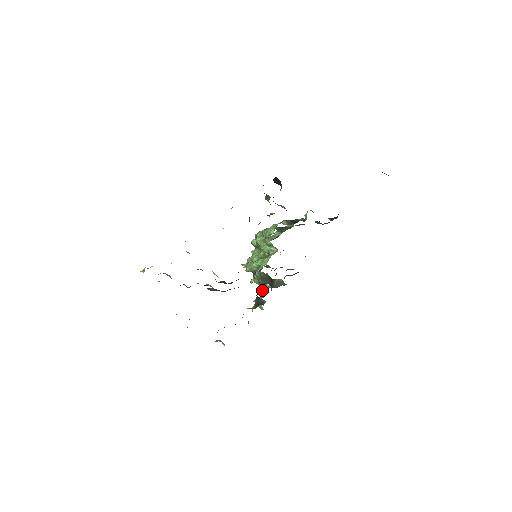
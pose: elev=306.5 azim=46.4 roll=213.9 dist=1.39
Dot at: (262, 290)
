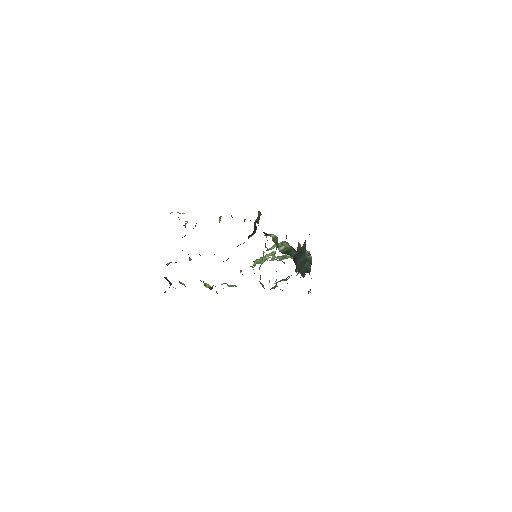
Dot at: occluded
